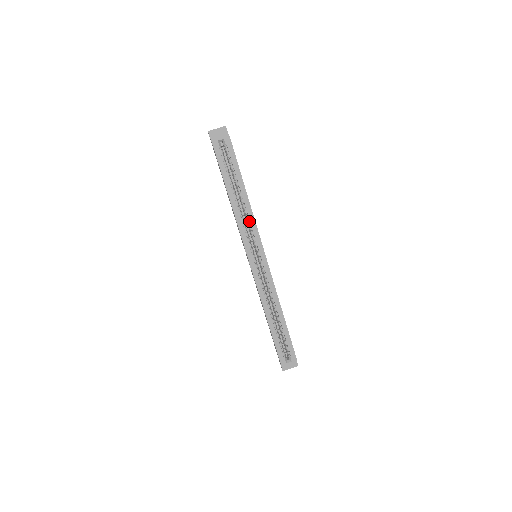
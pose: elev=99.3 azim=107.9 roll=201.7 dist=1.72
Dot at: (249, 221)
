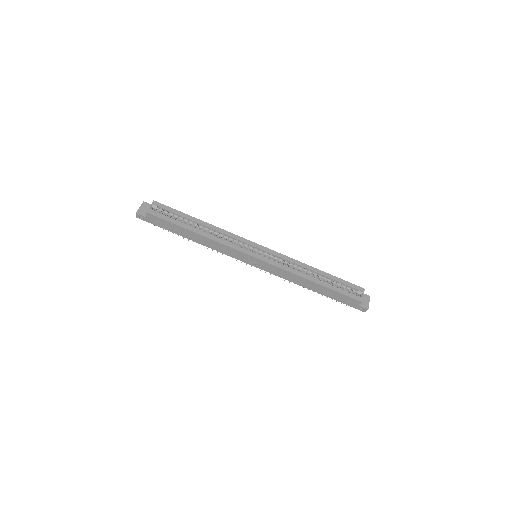
Dot at: (225, 236)
